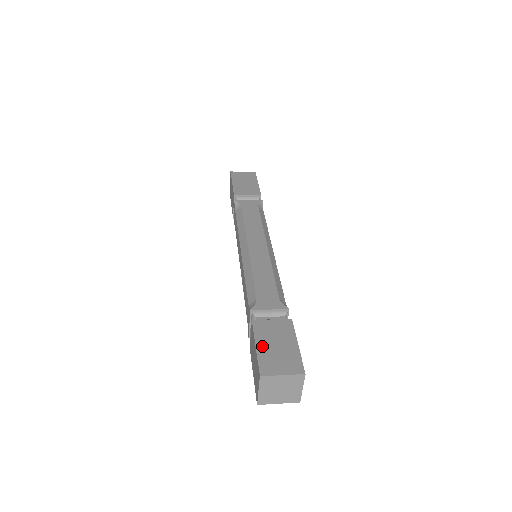
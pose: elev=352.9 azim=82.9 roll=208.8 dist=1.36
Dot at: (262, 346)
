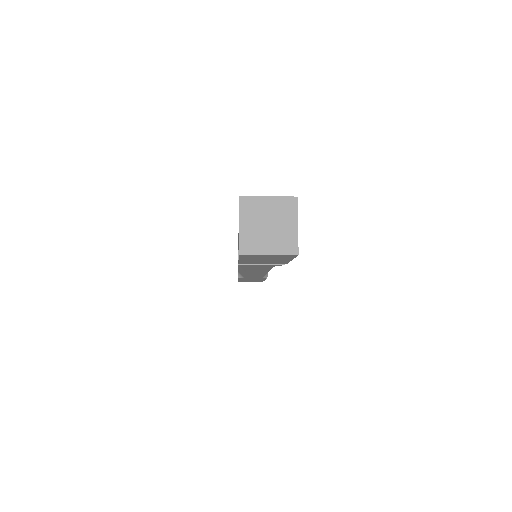
Dot at: occluded
